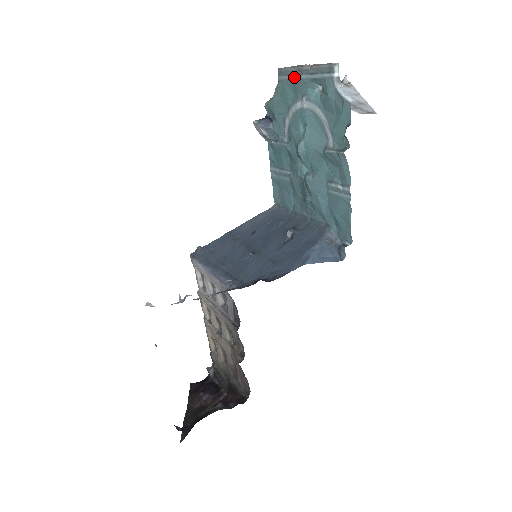
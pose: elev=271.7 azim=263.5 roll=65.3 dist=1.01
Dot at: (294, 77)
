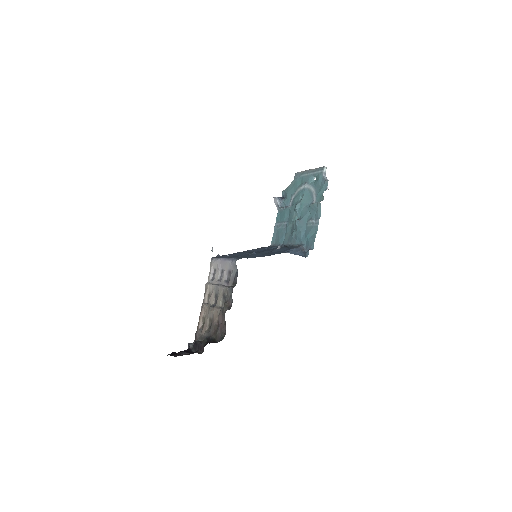
Dot at: (303, 175)
